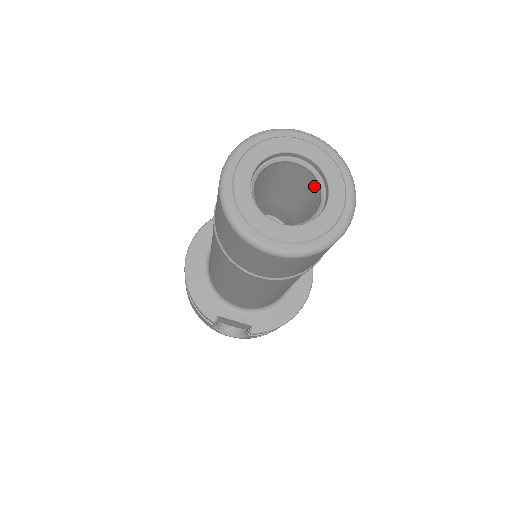
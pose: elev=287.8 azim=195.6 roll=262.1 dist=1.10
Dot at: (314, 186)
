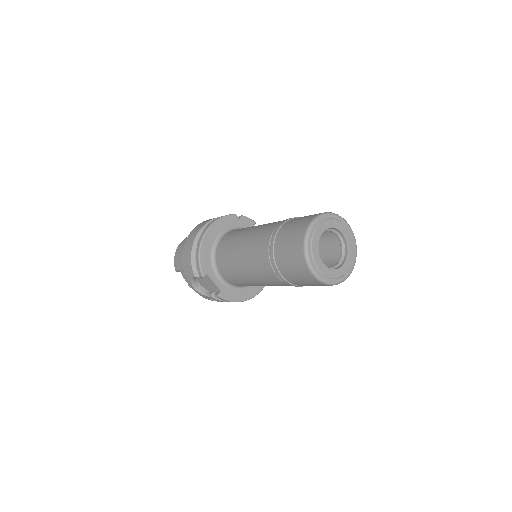
Dot at: (335, 251)
